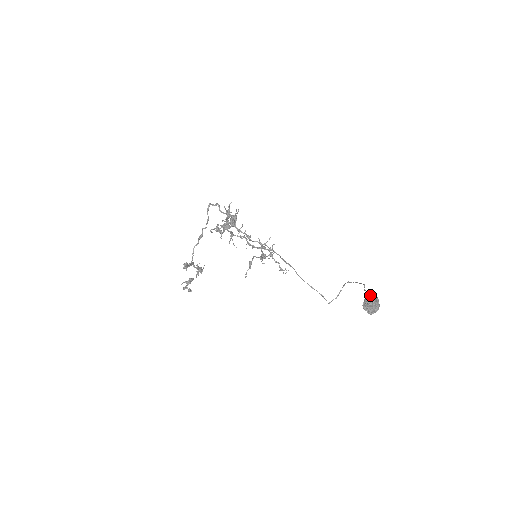
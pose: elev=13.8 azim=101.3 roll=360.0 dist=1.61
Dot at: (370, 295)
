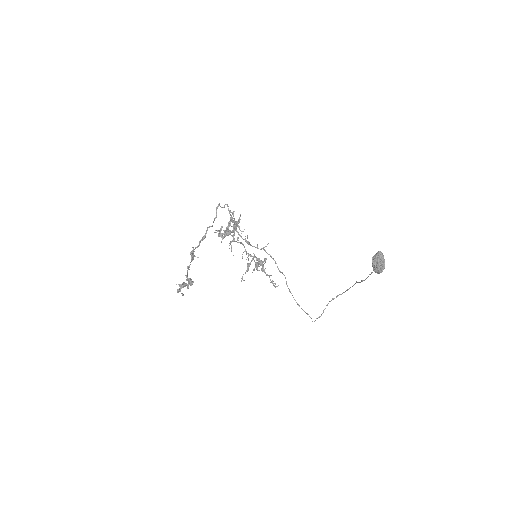
Dot at: occluded
